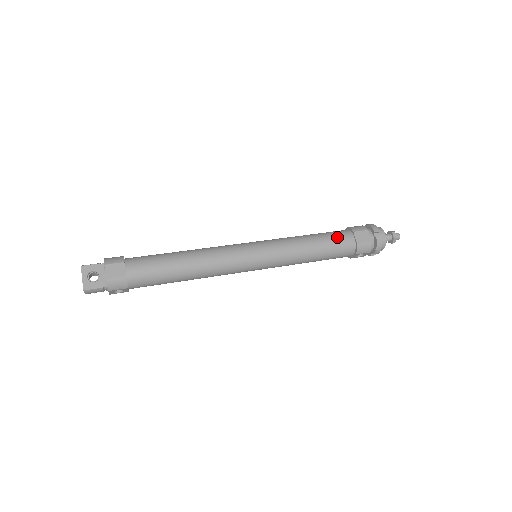
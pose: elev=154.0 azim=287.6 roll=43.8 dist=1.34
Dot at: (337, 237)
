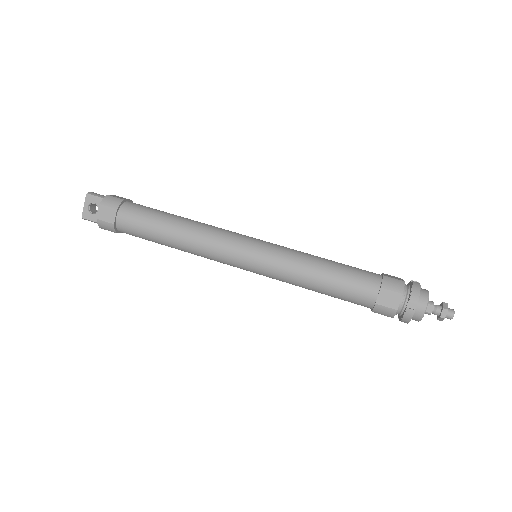
Dot at: (356, 283)
